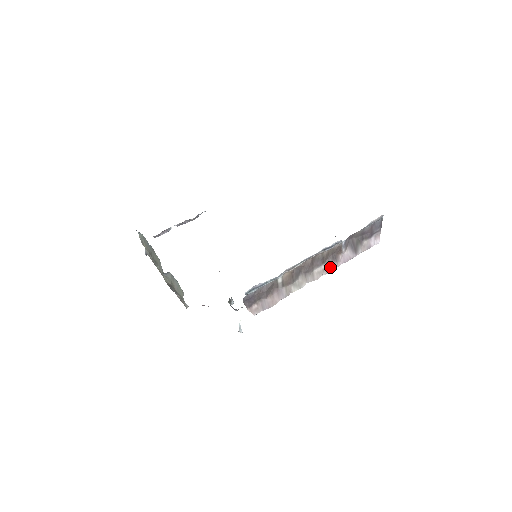
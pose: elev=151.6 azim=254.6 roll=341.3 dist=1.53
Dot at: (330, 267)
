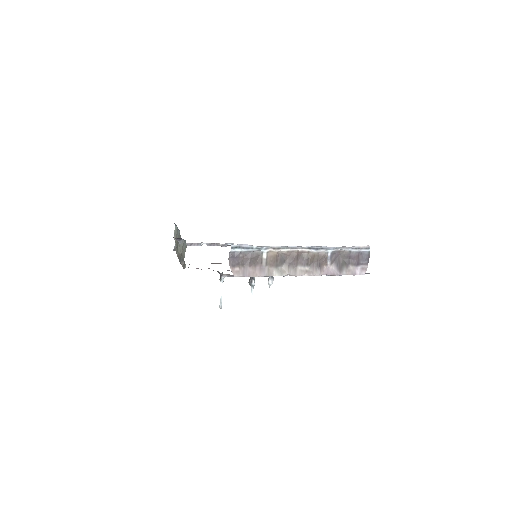
Dot at: (313, 272)
